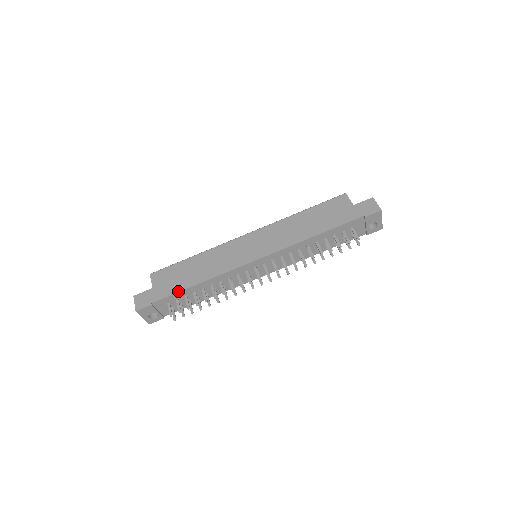
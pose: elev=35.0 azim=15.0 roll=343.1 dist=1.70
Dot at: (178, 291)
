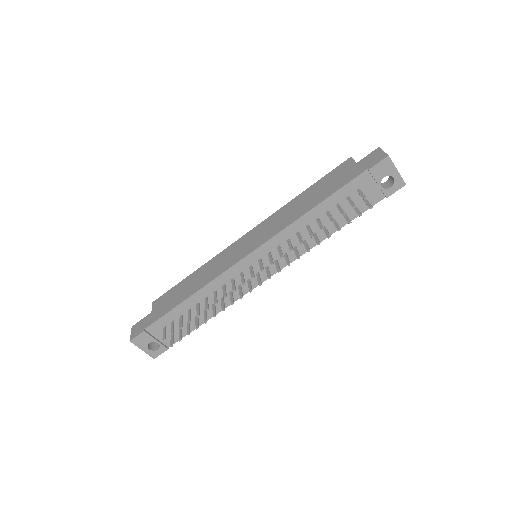
Dot at: (169, 310)
